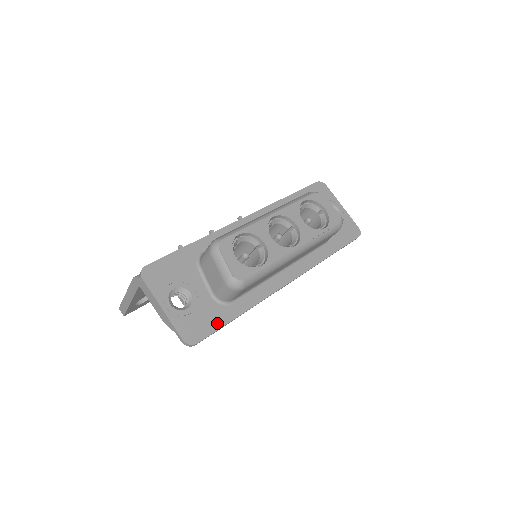
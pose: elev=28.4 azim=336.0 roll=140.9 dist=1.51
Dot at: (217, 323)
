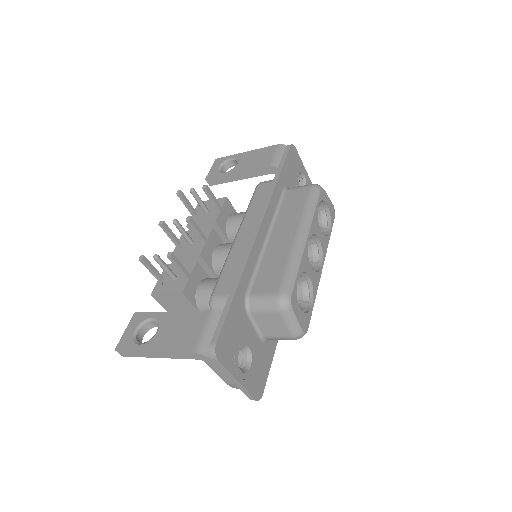
Dot at: (268, 364)
